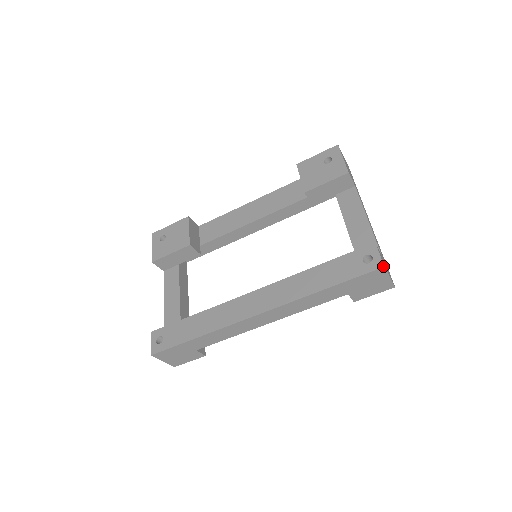
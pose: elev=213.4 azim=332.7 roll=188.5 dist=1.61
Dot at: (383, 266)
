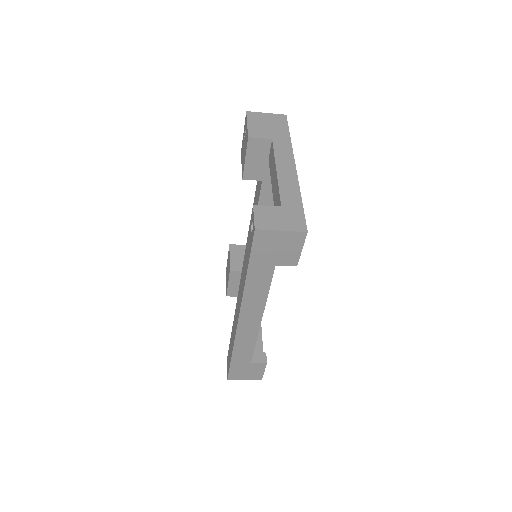
Dot at: (254, 229)
